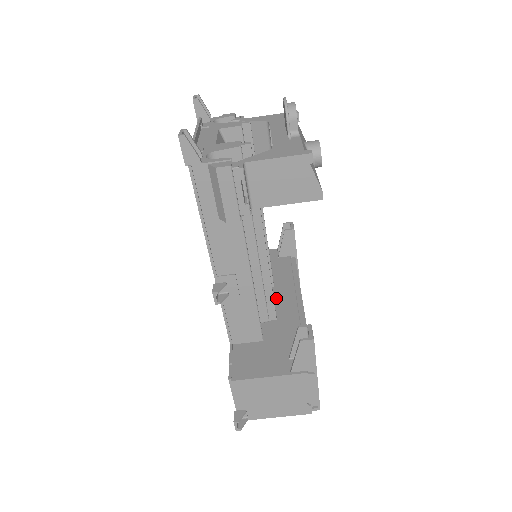
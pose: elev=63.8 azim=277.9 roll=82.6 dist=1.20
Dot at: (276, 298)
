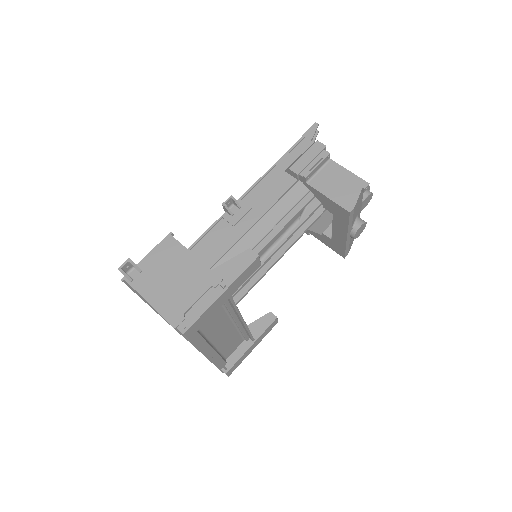
Dot at: occluded
